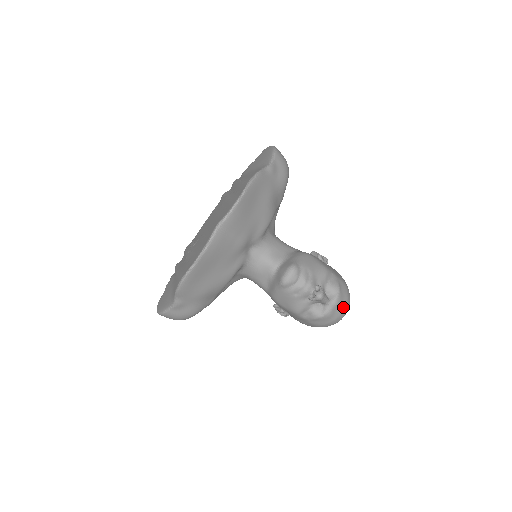
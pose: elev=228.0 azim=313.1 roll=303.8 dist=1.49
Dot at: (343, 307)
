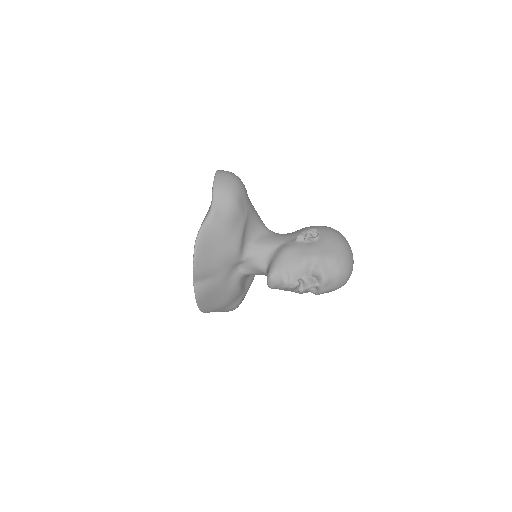
Dot at: (336, 280)
